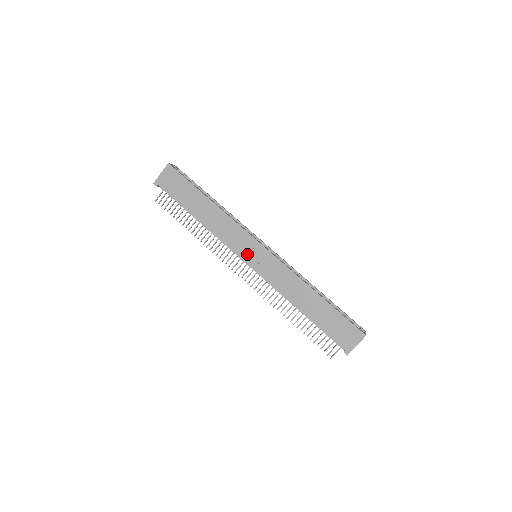
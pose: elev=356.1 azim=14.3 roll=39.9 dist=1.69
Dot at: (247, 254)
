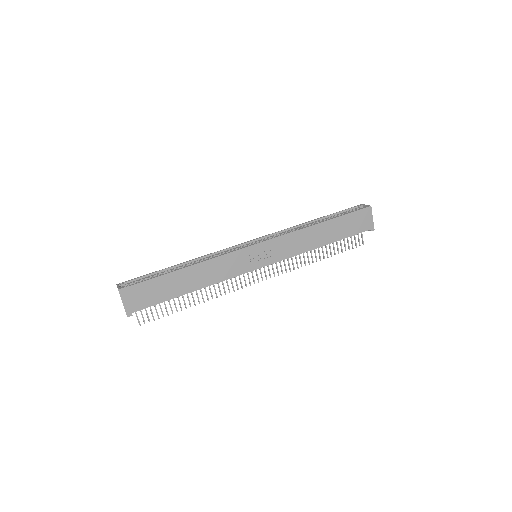
Dot at: (254, 263)
